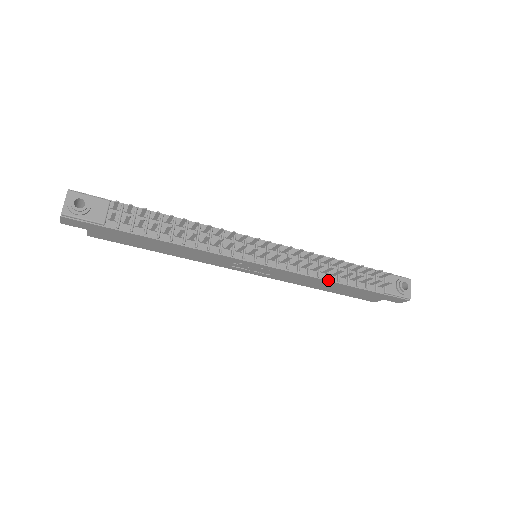
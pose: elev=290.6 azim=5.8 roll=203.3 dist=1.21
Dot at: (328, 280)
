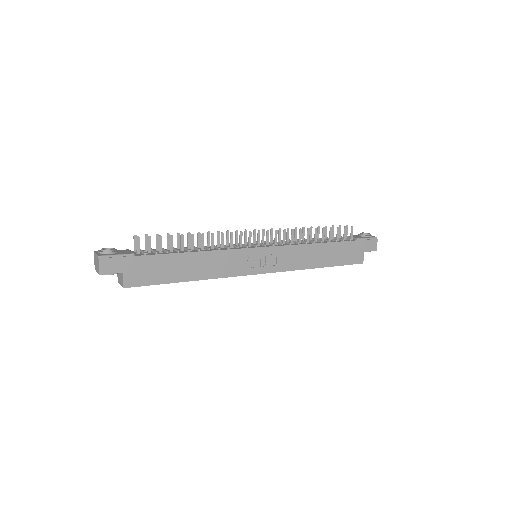
Dot at: (315, 243)
